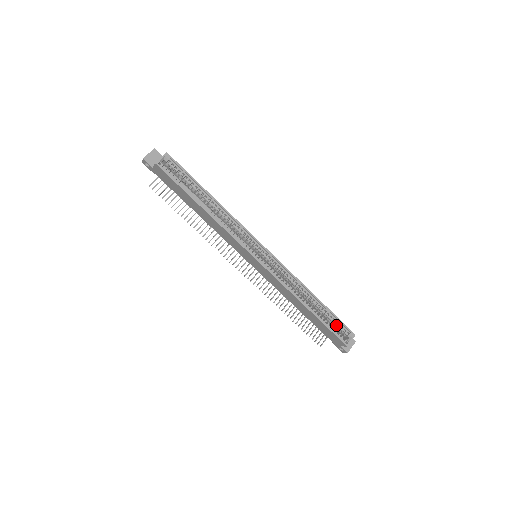
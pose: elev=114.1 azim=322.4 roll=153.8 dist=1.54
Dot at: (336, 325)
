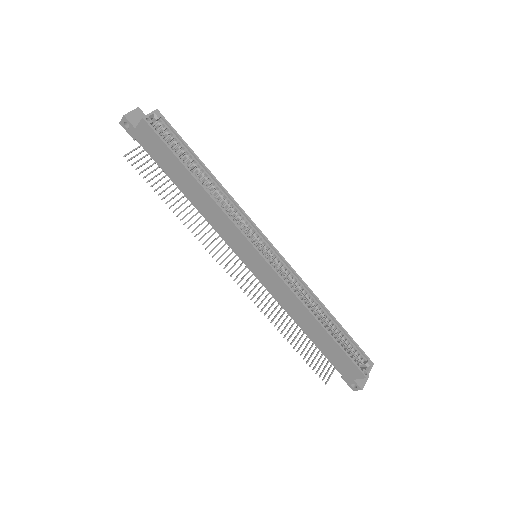
Dot at: (351, 350)
